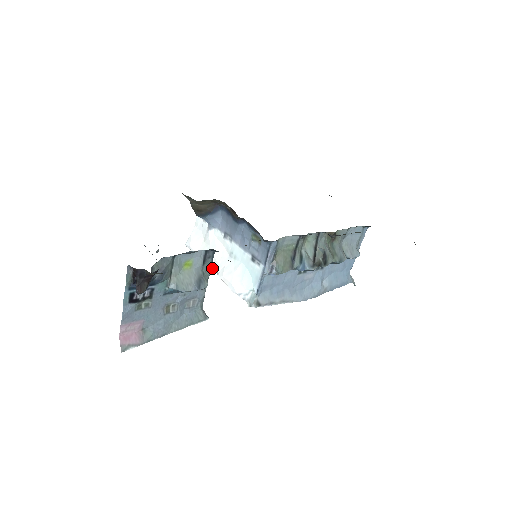
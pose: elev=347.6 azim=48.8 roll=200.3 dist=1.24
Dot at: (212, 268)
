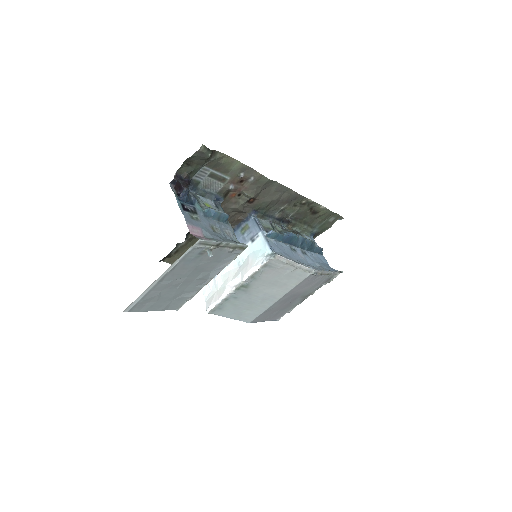
Dot at: (235, 289)
